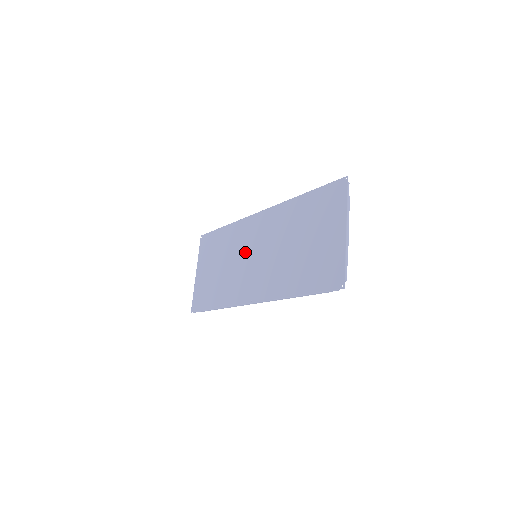
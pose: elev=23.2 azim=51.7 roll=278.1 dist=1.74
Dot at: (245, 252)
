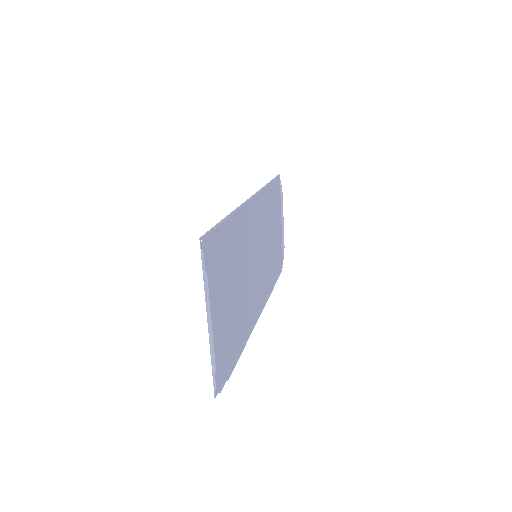
Dot at: (260, 240)
